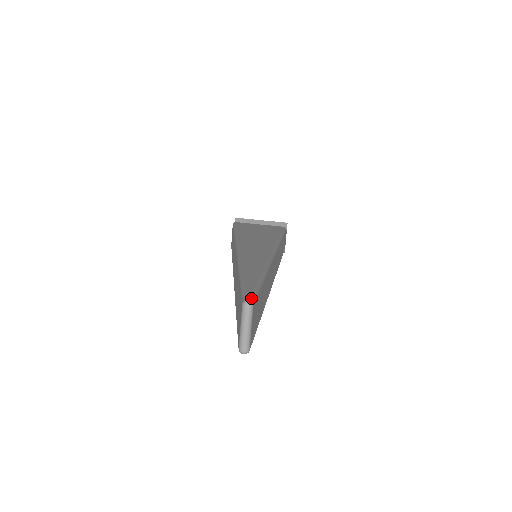
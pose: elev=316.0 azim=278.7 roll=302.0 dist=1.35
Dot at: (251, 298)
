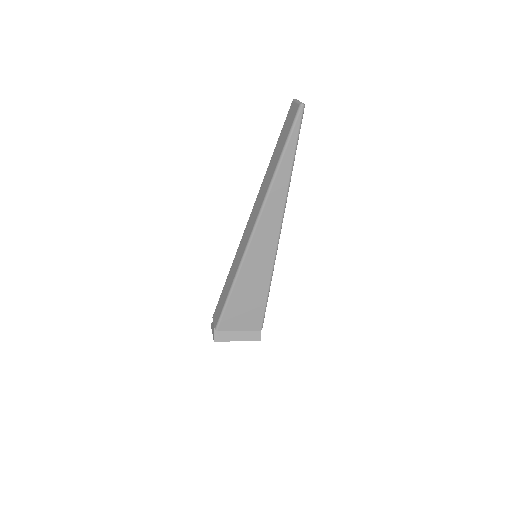
Dot at: occluded
